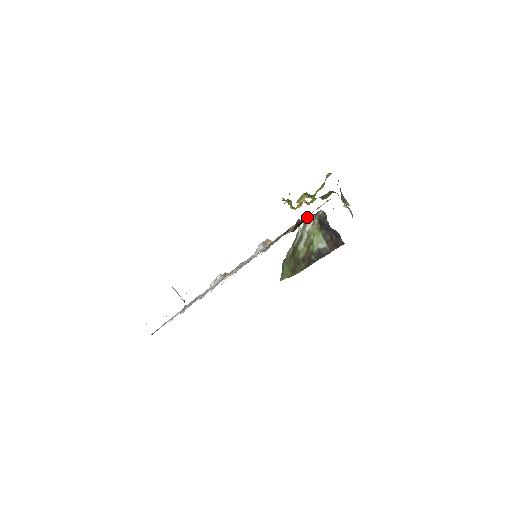
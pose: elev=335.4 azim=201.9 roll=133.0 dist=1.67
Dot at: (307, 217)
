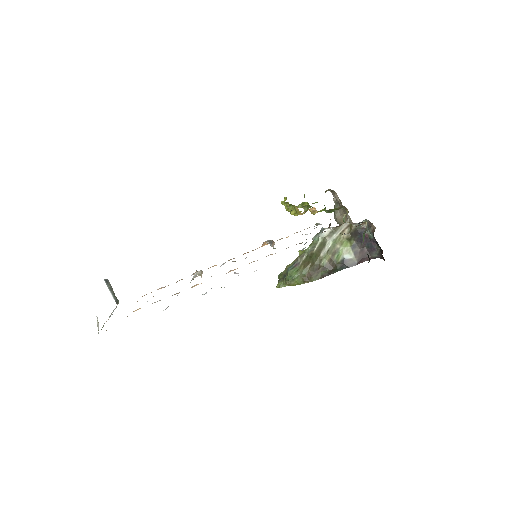
Dot at: (358, 223)
